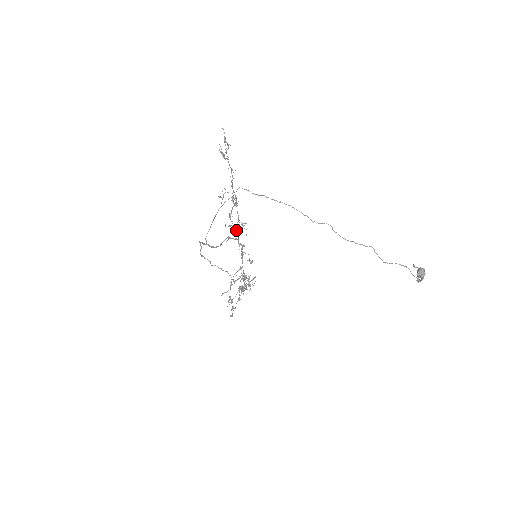
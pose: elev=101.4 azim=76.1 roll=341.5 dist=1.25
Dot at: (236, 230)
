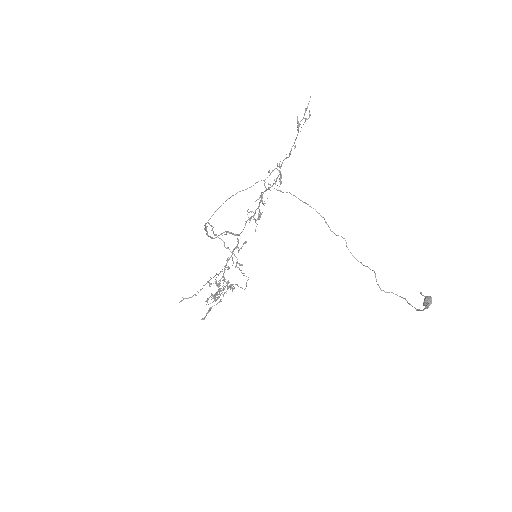
Dot at: occluded
